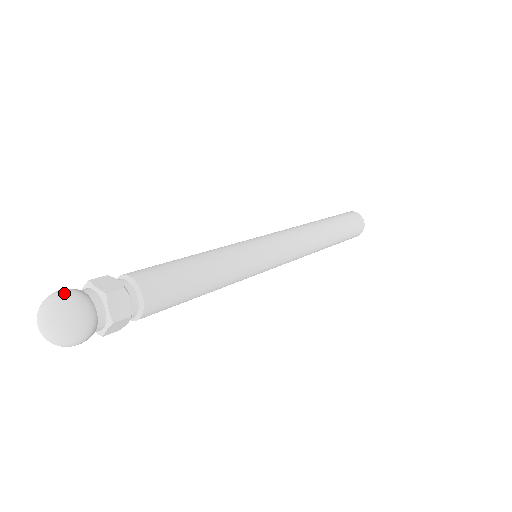
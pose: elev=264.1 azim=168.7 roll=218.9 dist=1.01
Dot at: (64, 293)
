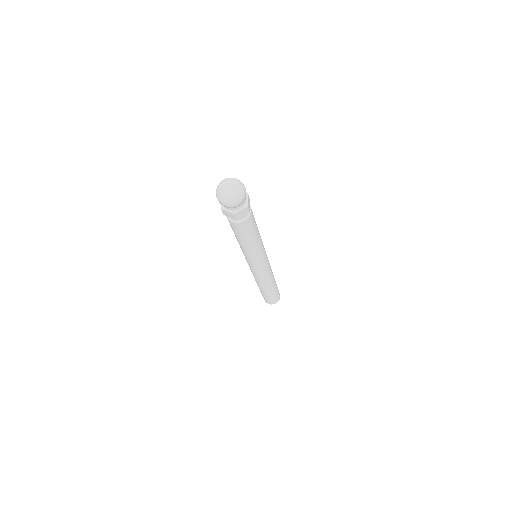
Dot at: occluded
